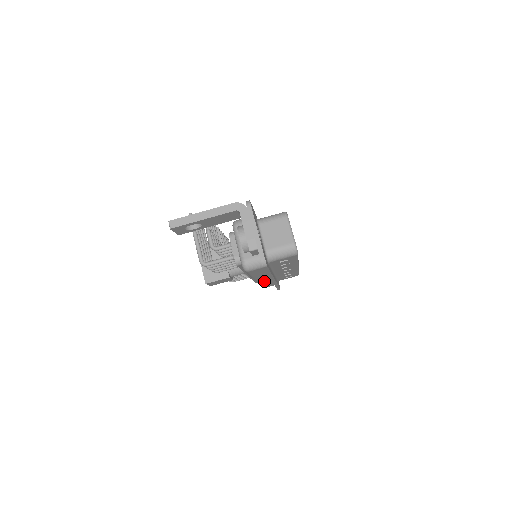
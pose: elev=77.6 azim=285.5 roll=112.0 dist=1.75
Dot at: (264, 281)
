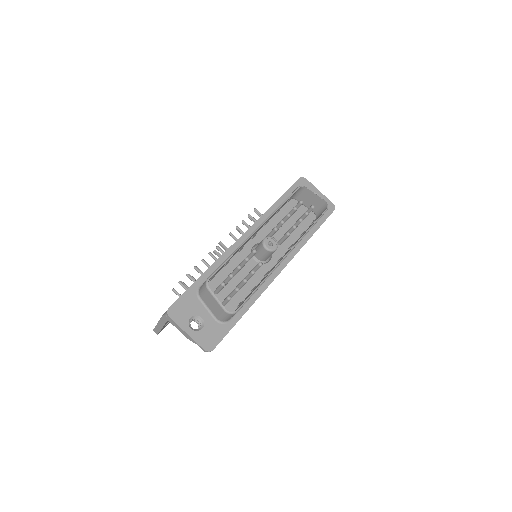
Dot at: occluded
